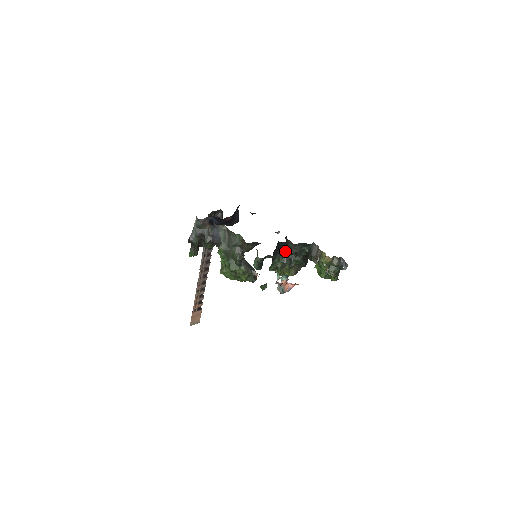
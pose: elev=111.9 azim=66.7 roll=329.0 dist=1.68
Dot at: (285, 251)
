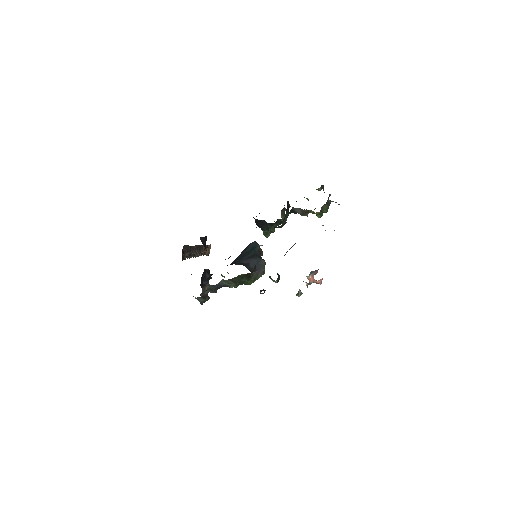
Dot at: occluded
